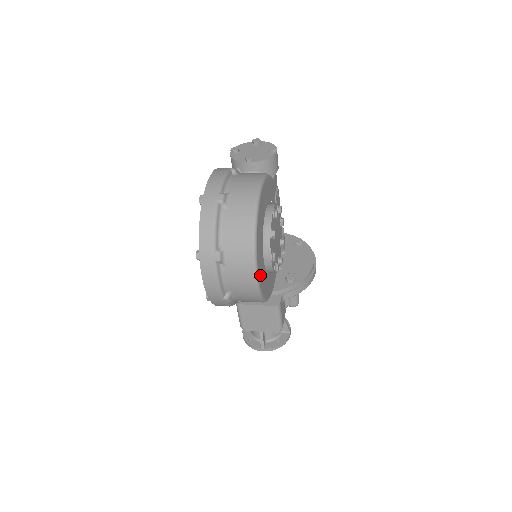
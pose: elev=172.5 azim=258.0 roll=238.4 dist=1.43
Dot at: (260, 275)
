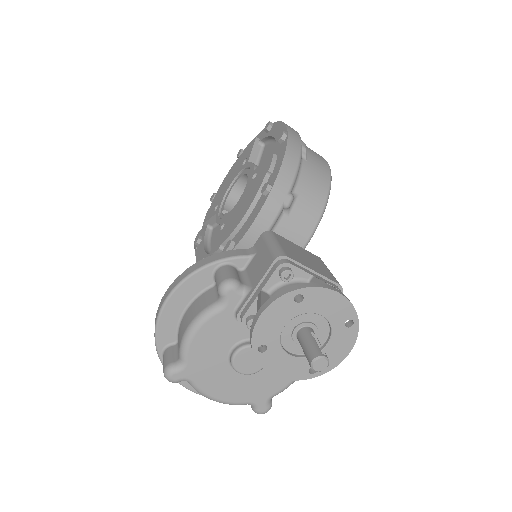
Dot at: occluded
